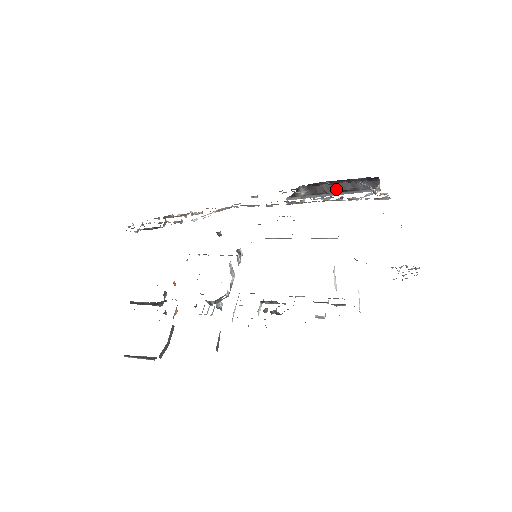
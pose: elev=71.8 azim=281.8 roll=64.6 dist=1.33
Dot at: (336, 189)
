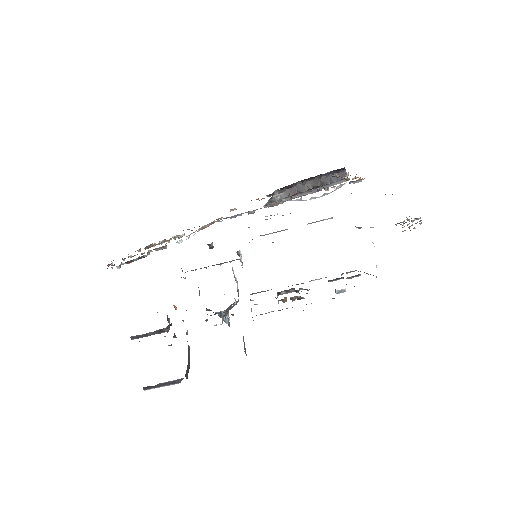
Dot at: (308, 187)
